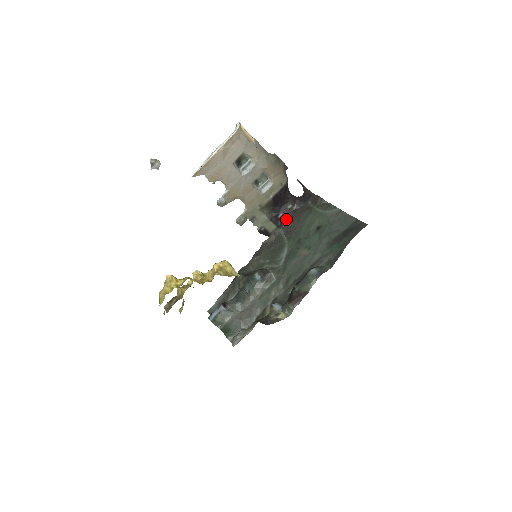
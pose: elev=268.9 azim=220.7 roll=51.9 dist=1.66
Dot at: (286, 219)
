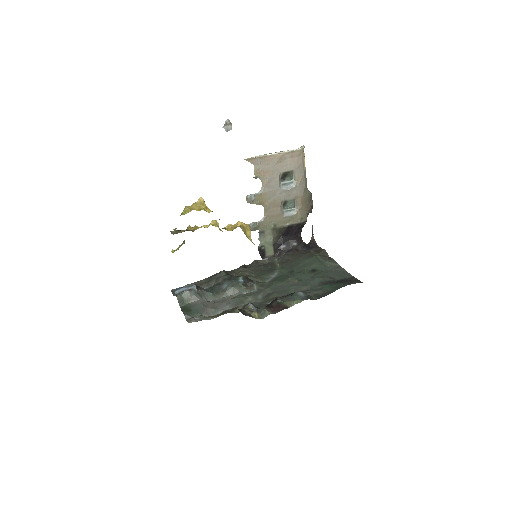
Dot at: (286, 252)
